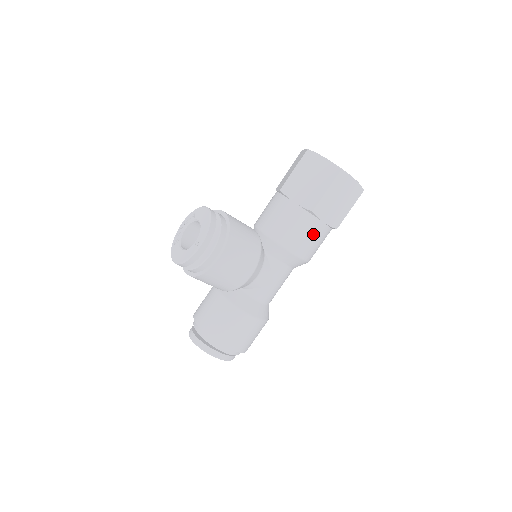
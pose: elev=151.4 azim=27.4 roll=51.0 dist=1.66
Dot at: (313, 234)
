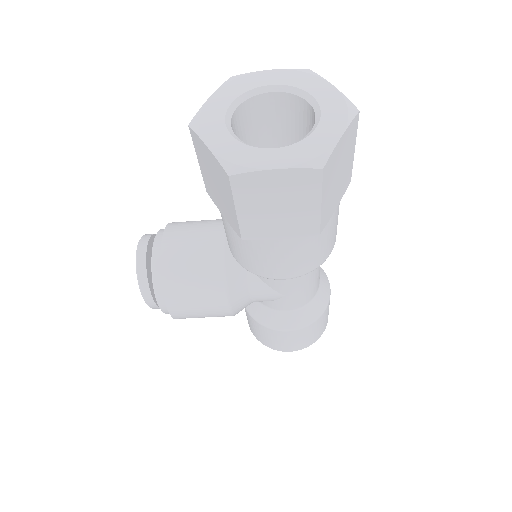
Dot at: (278, 255)
